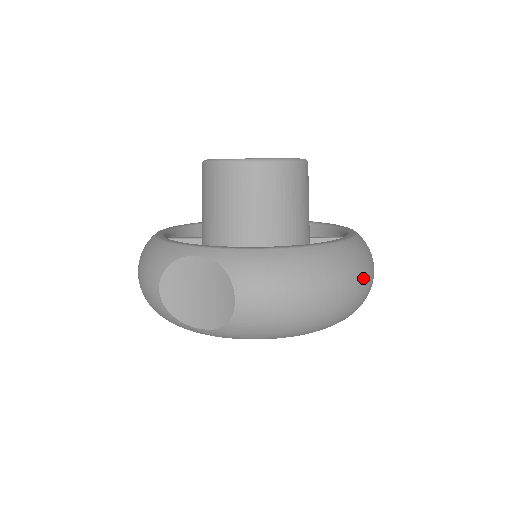
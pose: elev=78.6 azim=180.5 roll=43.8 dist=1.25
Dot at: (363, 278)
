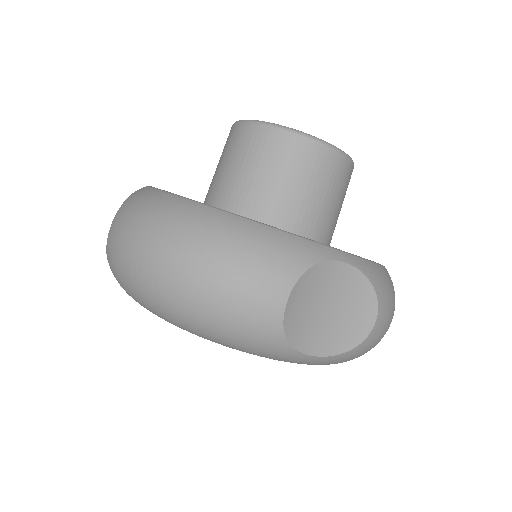
Dot at: occluded
